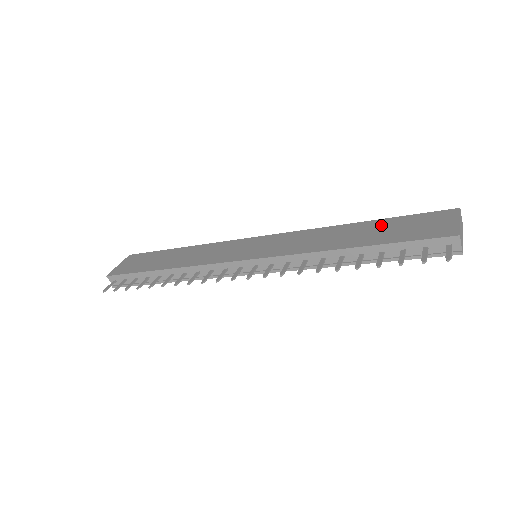
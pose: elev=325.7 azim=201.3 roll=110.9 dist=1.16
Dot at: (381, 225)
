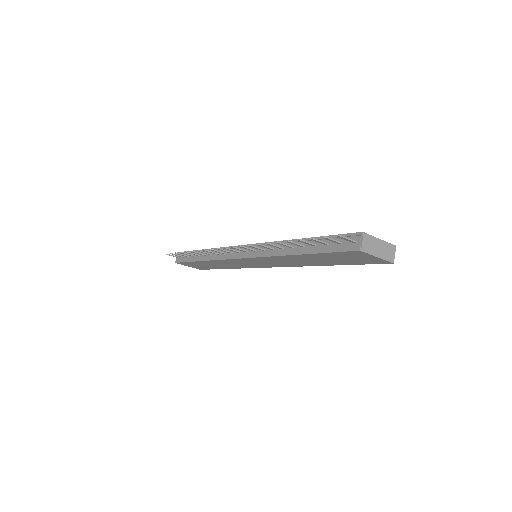
Dot at: occluded
